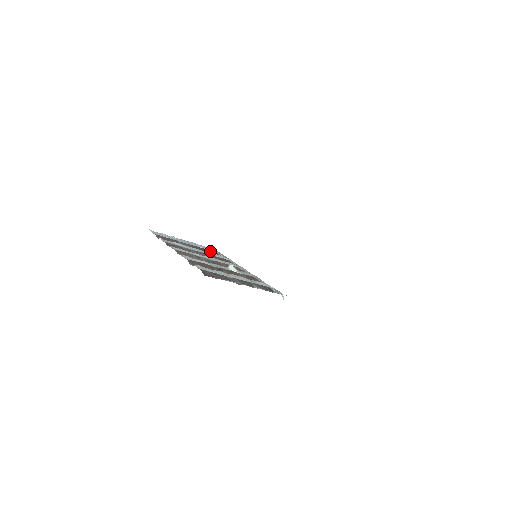
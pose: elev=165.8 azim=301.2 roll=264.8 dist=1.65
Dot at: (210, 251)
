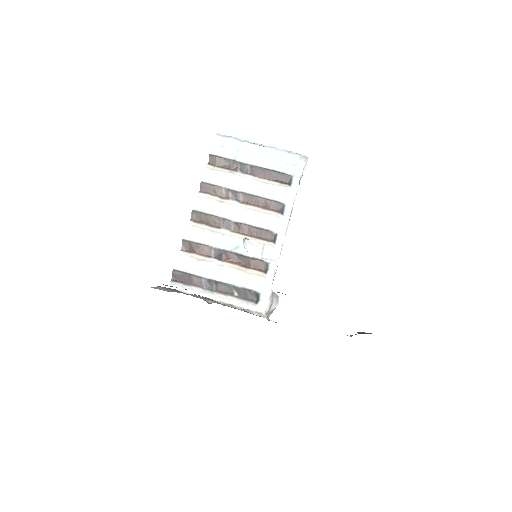
Dot at: (279, 175)
